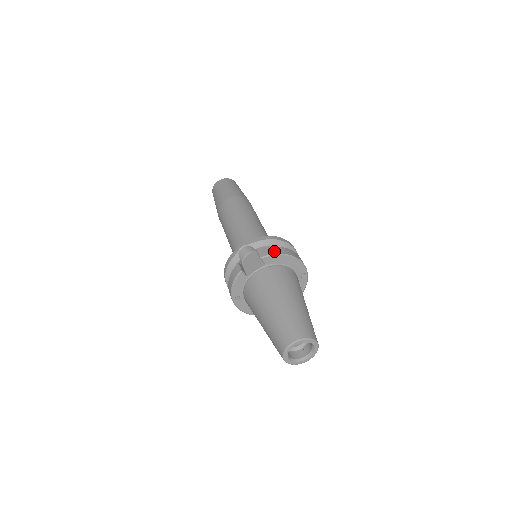
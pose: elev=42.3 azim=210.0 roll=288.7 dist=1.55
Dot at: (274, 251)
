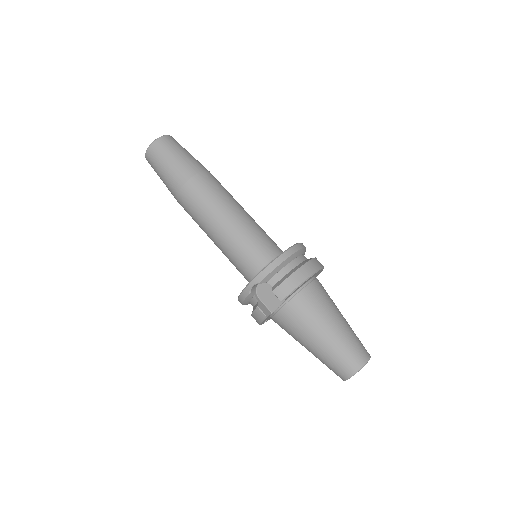
Dot at: (291, 286)
